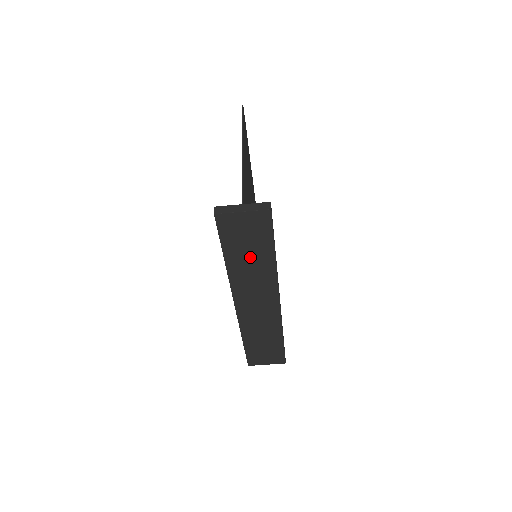
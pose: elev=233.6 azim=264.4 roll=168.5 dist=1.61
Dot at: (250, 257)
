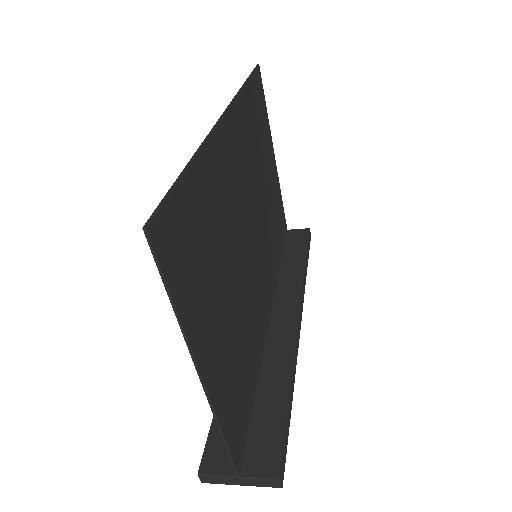
Dot at: occluded
